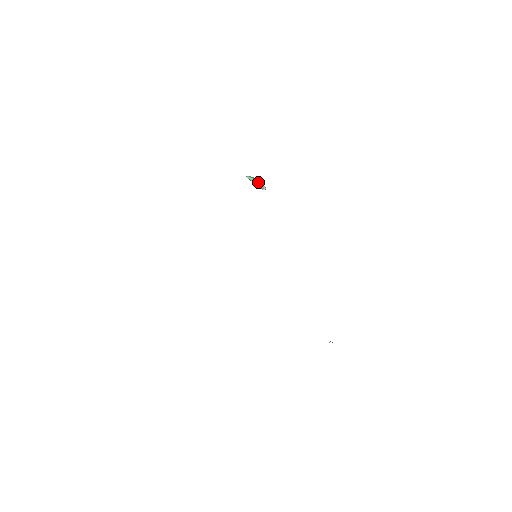
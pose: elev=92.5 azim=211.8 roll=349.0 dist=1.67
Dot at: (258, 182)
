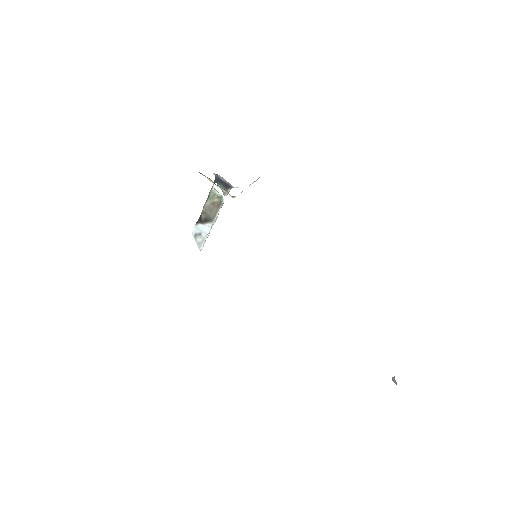
Dot at: occluded
